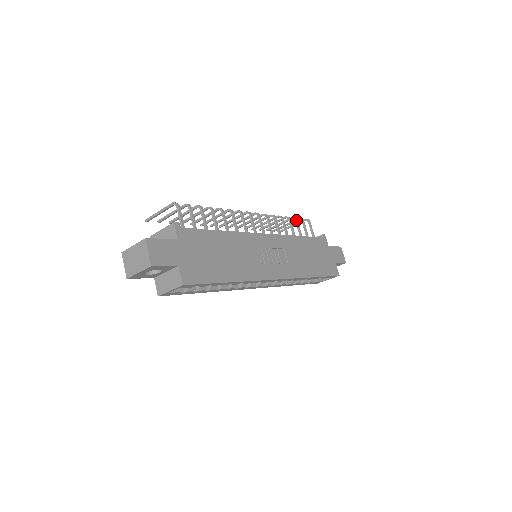
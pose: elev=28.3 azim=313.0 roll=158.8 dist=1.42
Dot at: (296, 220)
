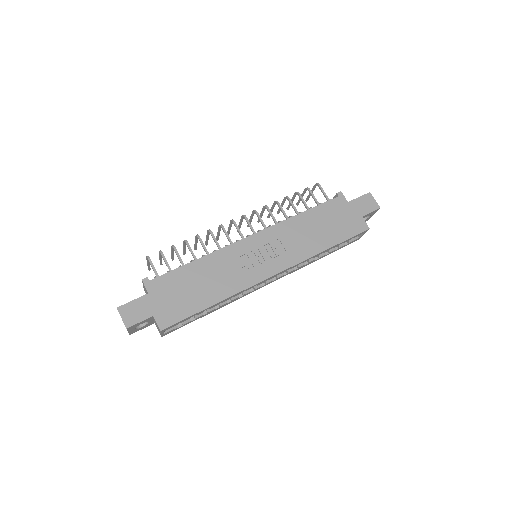
Dot at: (298, 195)
